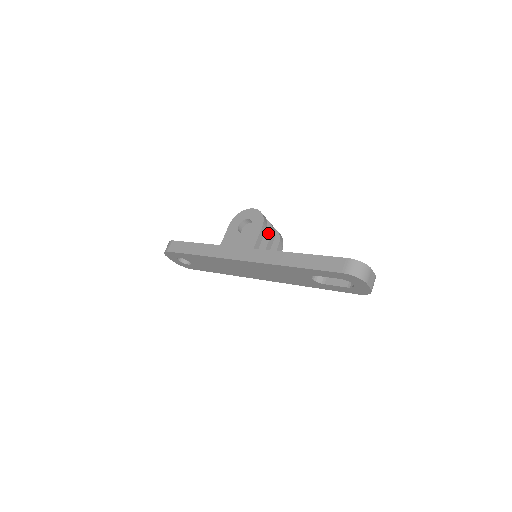
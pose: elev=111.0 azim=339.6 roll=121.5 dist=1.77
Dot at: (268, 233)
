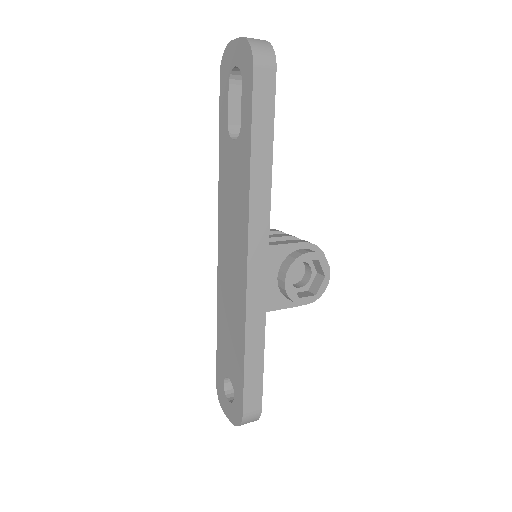
Dot at: occluded
